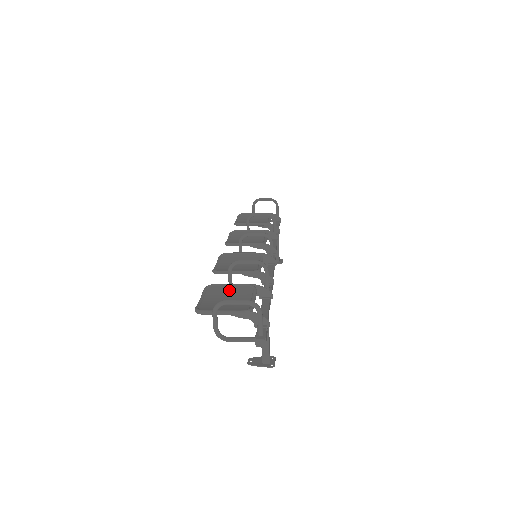
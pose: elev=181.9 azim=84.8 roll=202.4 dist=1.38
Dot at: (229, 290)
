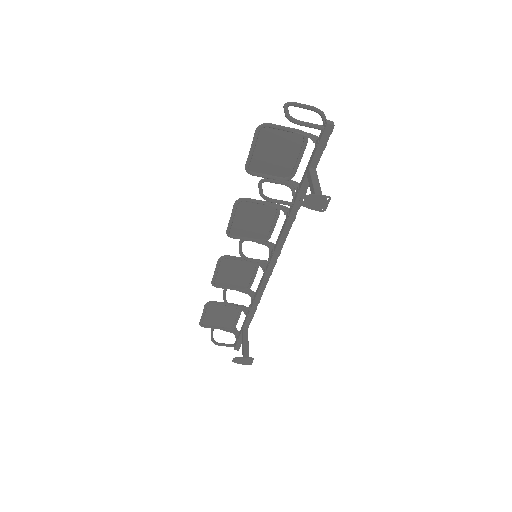
Dot at: (270, 169)
